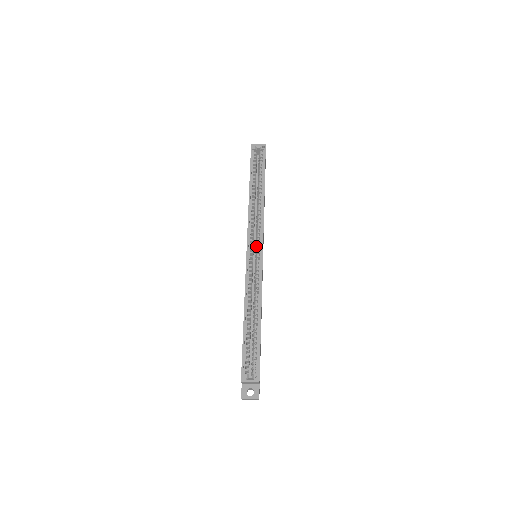
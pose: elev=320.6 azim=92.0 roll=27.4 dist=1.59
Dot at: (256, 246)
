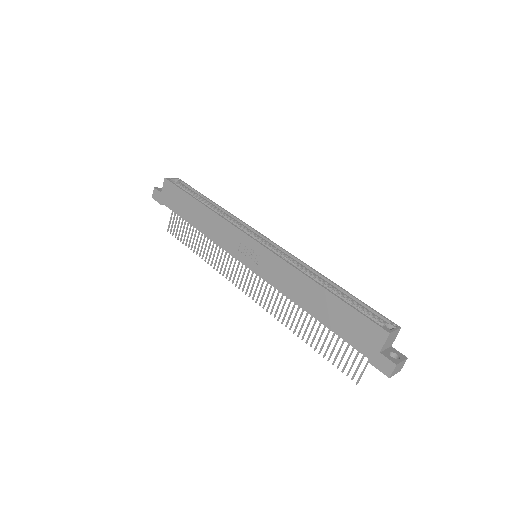
Dot at: occluded
